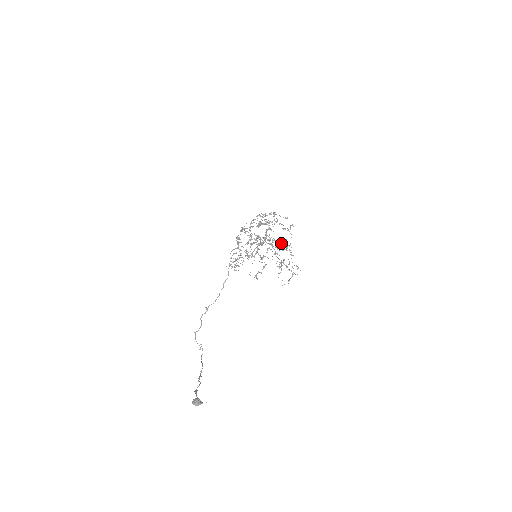
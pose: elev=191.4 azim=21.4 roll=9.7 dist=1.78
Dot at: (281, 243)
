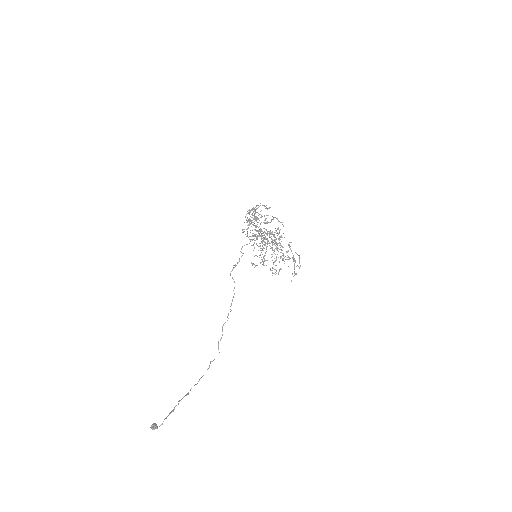
Dot at: (278, 234)
